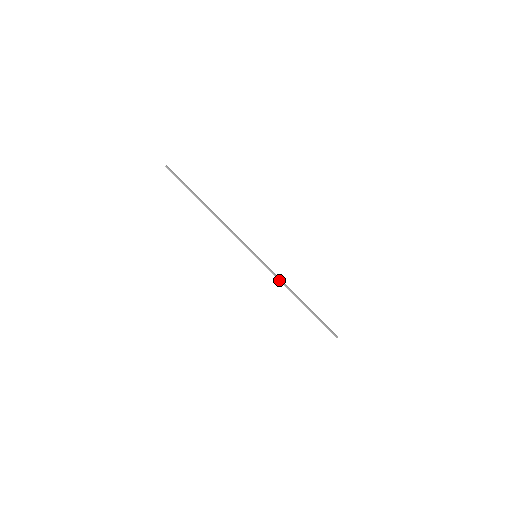
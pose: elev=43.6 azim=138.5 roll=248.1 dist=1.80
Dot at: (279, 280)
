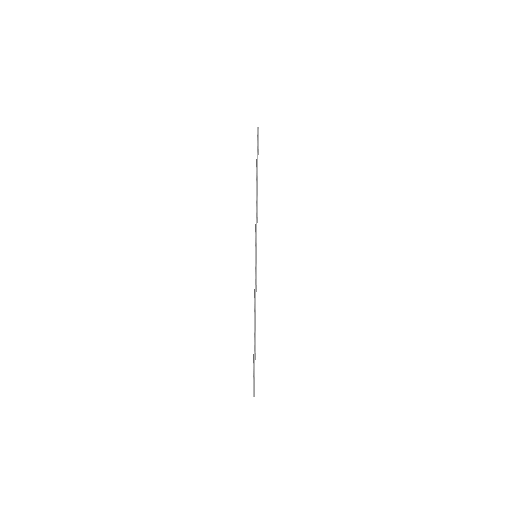
Dot at: (255, 294)
